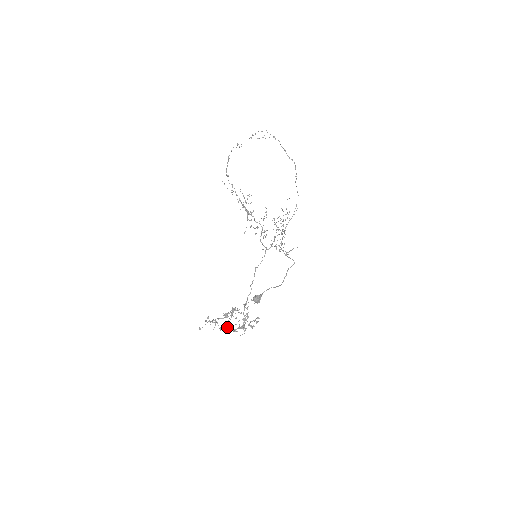
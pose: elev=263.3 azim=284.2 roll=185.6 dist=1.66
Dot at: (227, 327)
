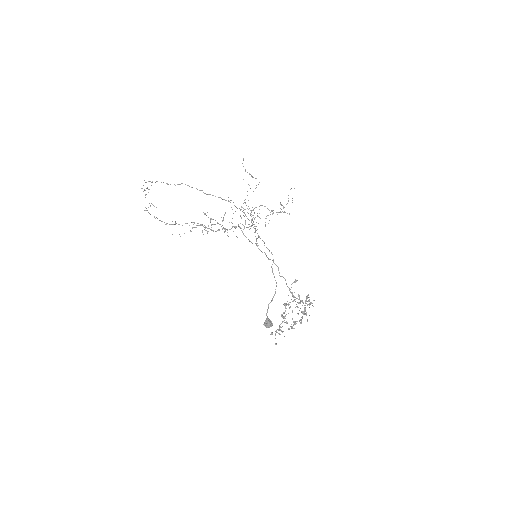
Dot at: (294, 322)
